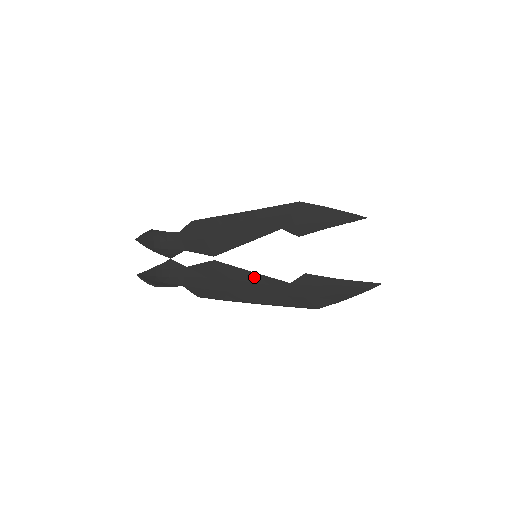
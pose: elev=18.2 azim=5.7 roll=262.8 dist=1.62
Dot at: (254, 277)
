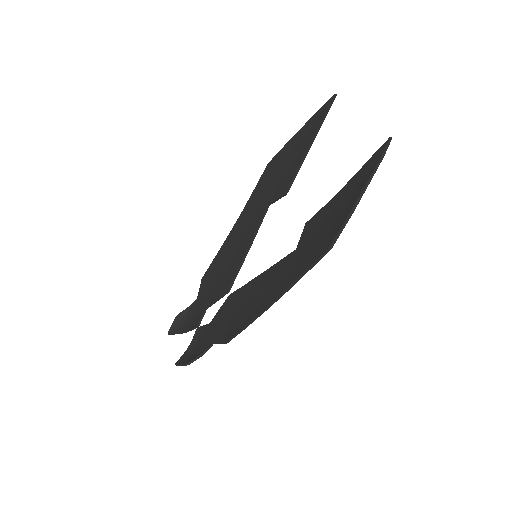
Dot at: (263, 278)
